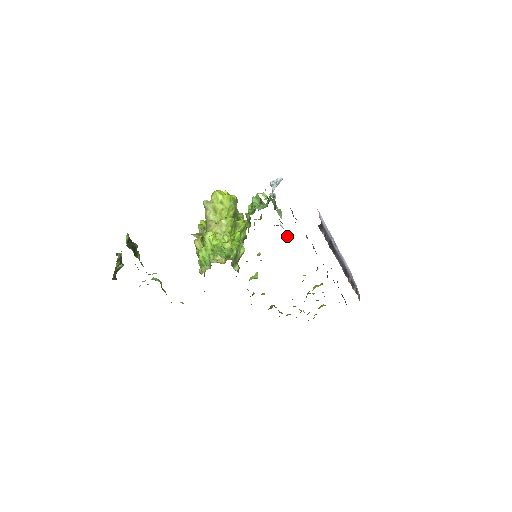
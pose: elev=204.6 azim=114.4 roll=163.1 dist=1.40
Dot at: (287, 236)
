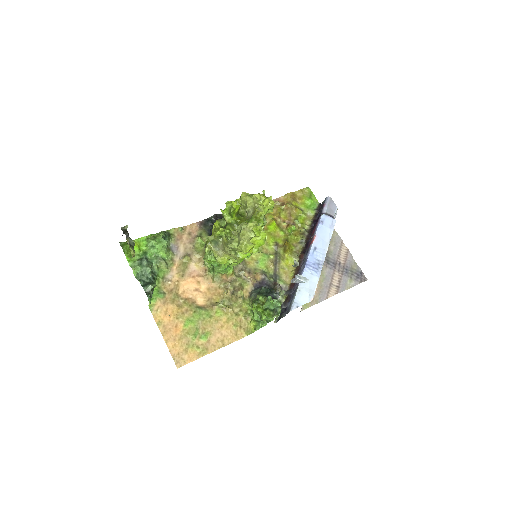
Dot at: (281, 291)
